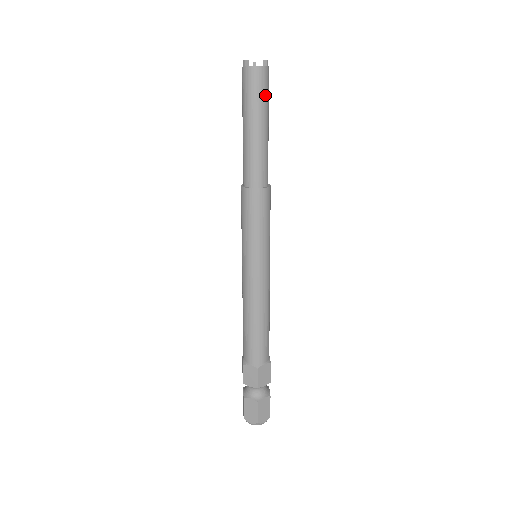
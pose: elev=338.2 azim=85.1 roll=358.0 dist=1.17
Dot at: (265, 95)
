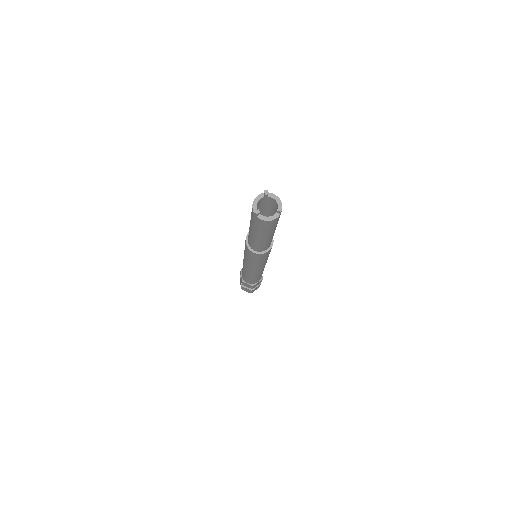
Dot at: (276, 224)
